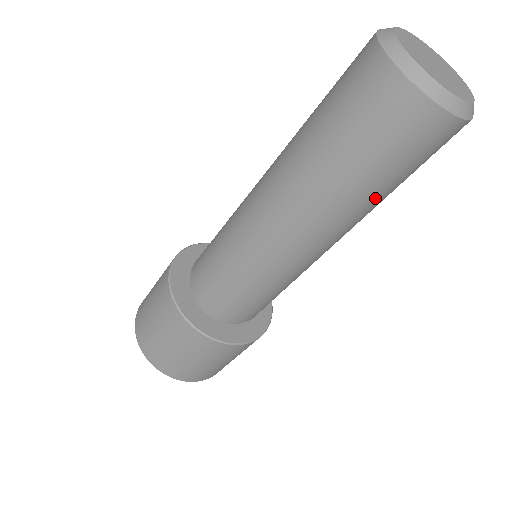
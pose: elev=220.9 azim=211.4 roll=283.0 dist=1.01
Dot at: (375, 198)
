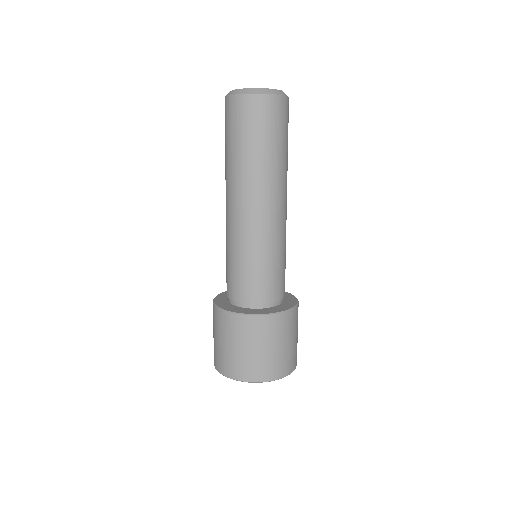
Dot at: (238, 157)
